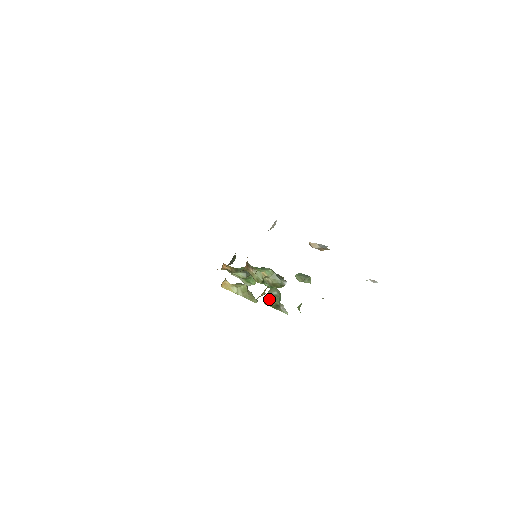
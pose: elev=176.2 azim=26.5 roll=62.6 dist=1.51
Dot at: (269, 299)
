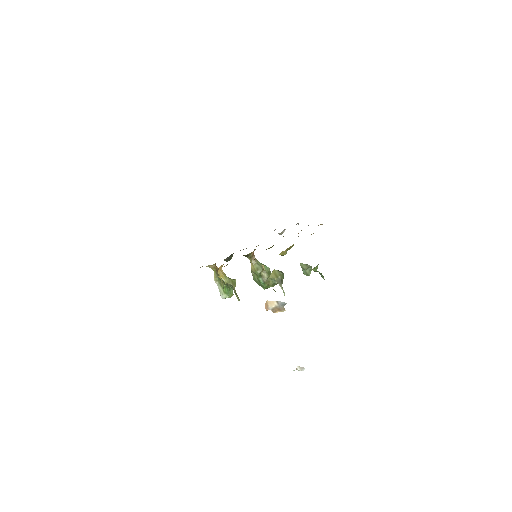
Dot at: (276, 273)
